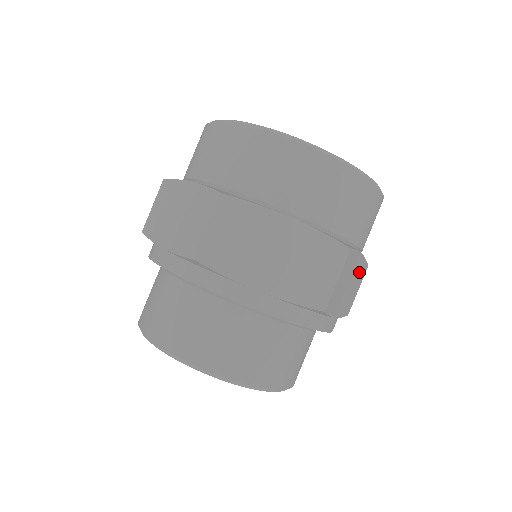
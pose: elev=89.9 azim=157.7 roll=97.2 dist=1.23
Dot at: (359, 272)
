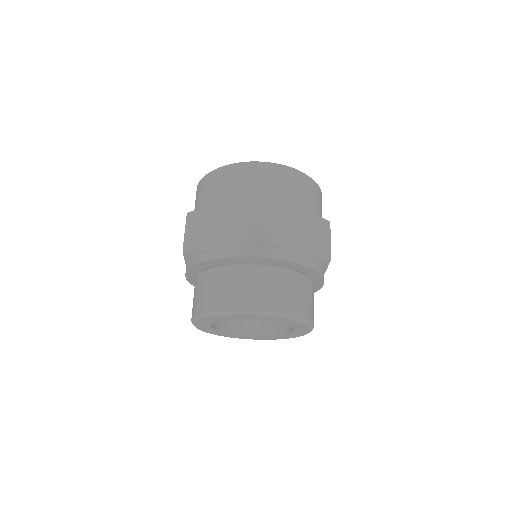
Dot at: occluded
